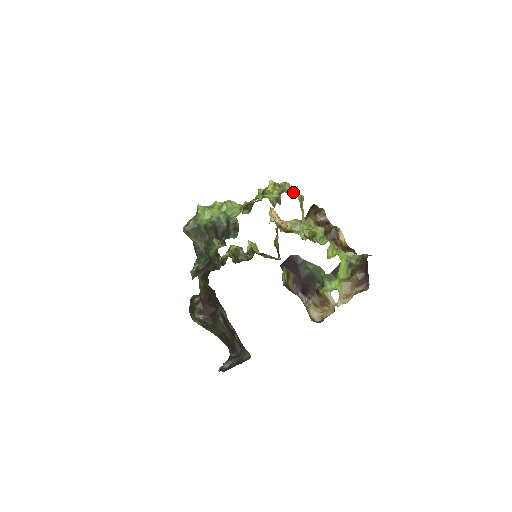
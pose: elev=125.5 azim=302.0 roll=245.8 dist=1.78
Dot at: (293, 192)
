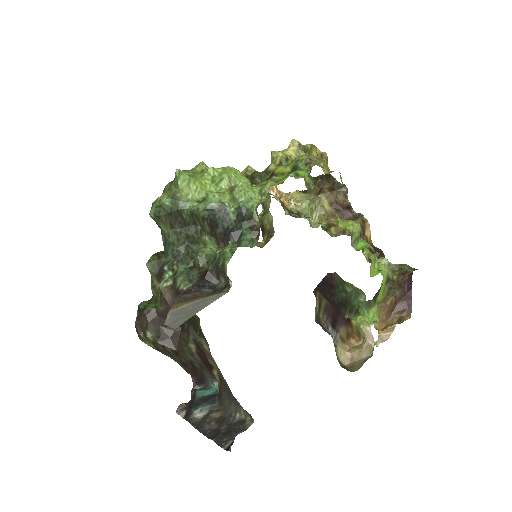
Dot at: (326, 164)
